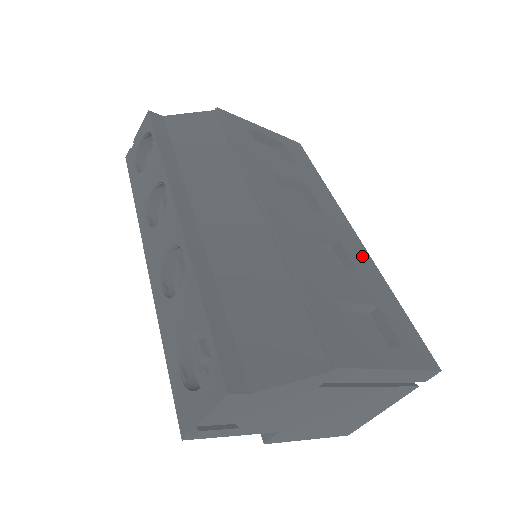
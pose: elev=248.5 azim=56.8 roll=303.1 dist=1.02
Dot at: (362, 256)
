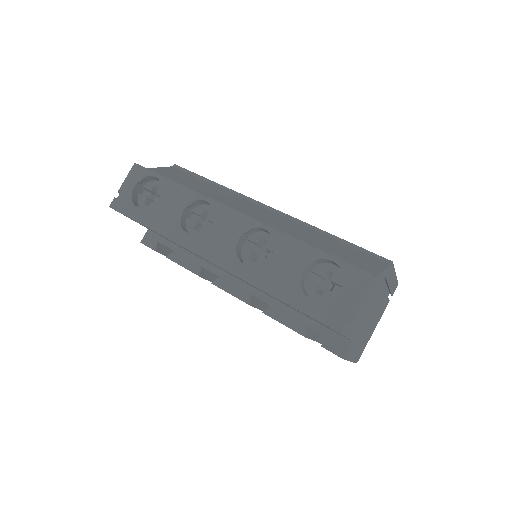
Dot at: occluded
